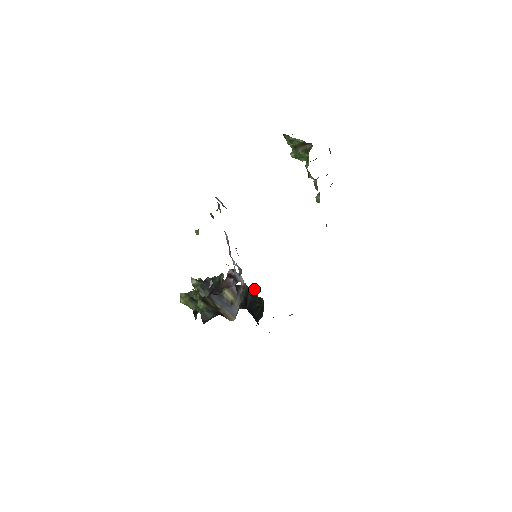
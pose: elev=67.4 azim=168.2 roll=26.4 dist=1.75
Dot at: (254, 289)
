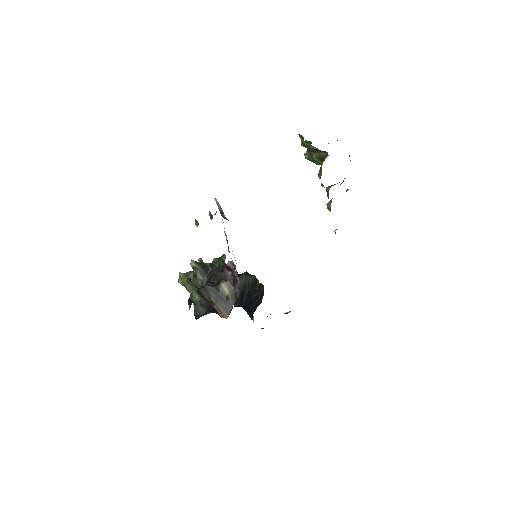
Dot at: (255, 277)
